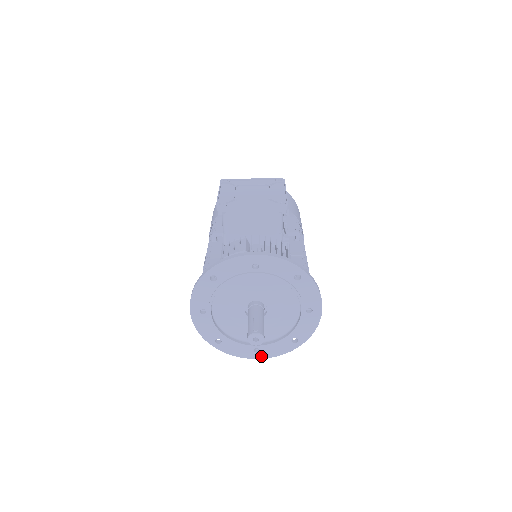
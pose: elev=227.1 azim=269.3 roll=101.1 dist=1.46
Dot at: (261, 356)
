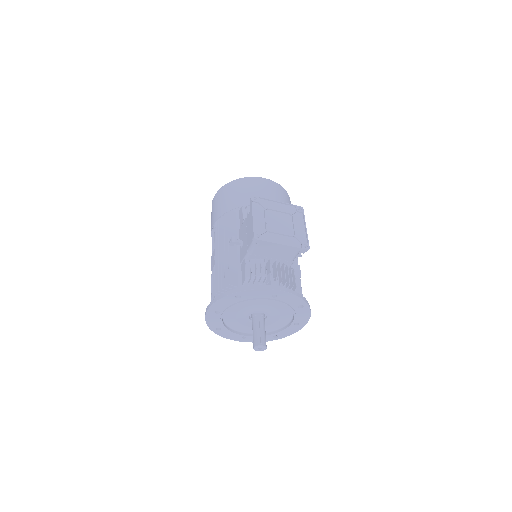
Dot at: (245, 341)
